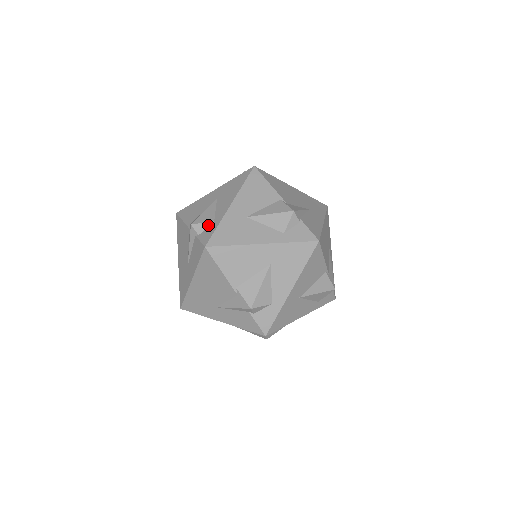
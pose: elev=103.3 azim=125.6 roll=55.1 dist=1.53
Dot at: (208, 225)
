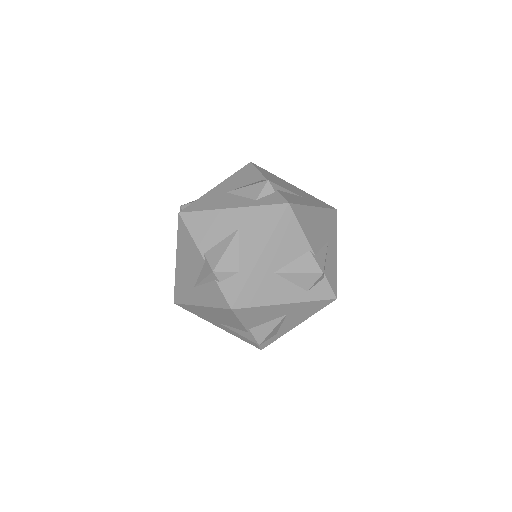
Dot at: (232, 274)
